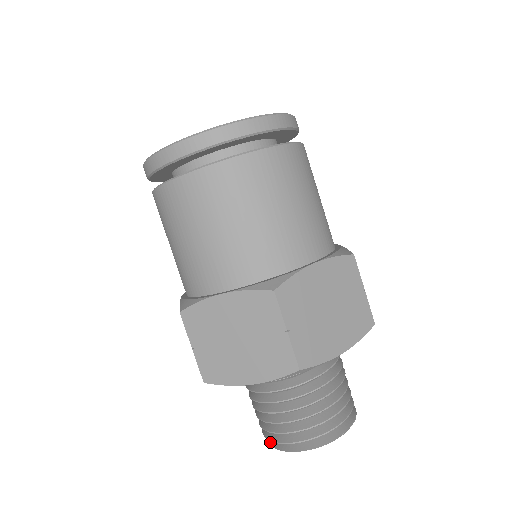
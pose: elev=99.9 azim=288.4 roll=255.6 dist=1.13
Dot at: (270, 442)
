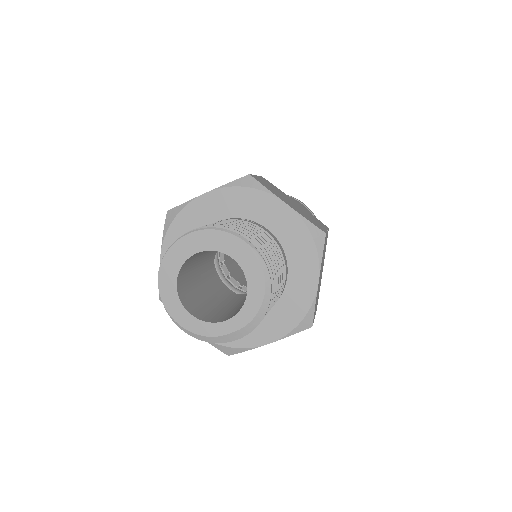
Dot at: (162, 266)
